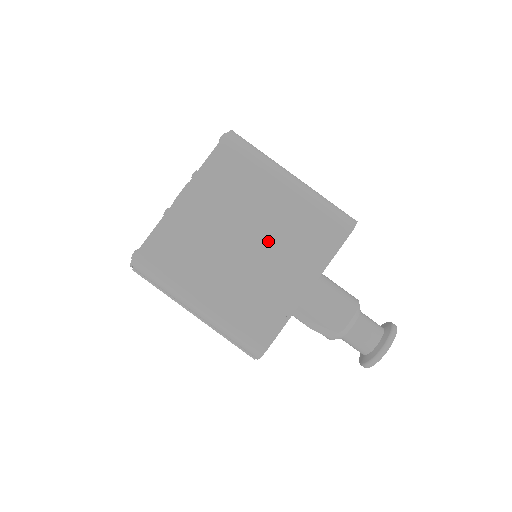
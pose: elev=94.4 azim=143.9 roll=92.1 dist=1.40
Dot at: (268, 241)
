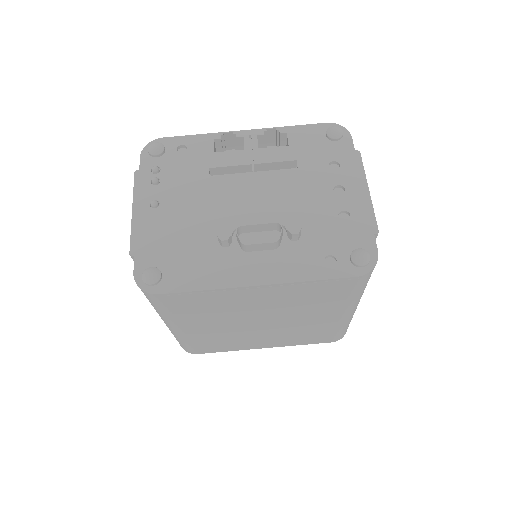
Dot at: (278, 328)
